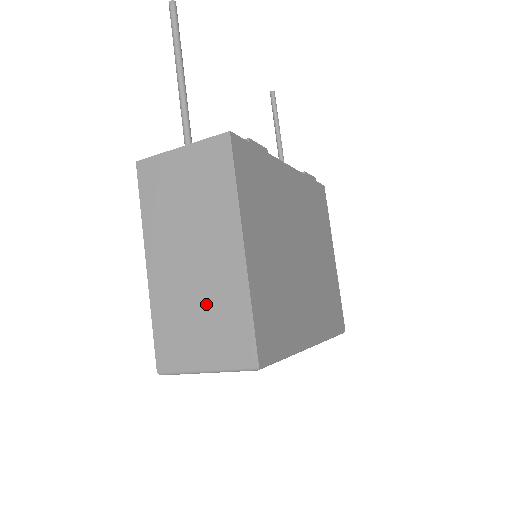
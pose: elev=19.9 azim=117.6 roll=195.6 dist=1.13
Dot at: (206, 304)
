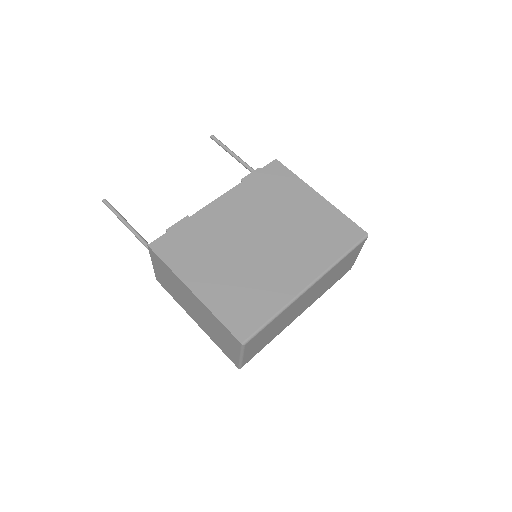
Dot at: (213, 327)
